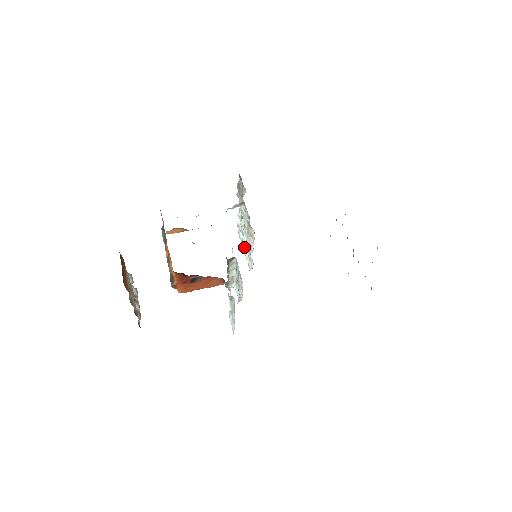
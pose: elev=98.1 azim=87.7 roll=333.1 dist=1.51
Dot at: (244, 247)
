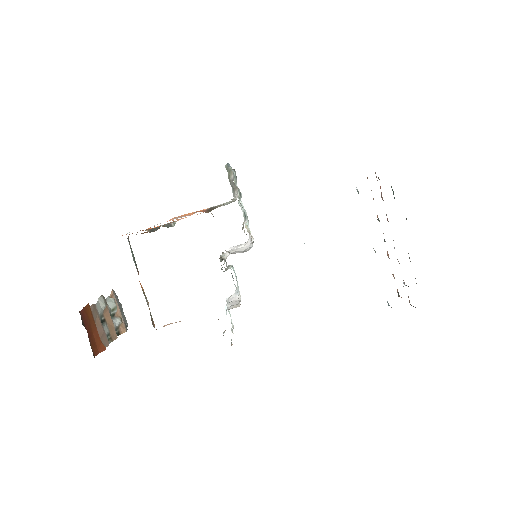
Dot at: occluded
